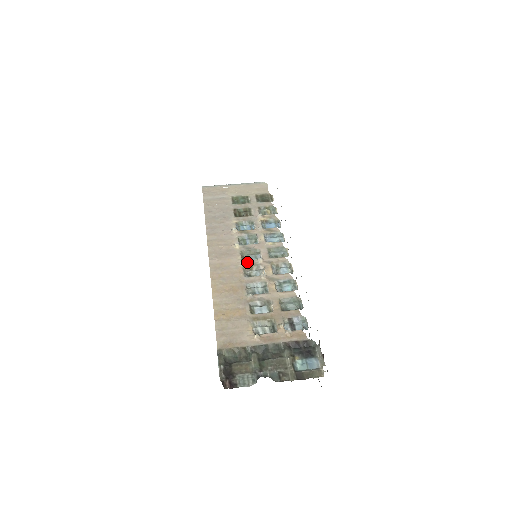
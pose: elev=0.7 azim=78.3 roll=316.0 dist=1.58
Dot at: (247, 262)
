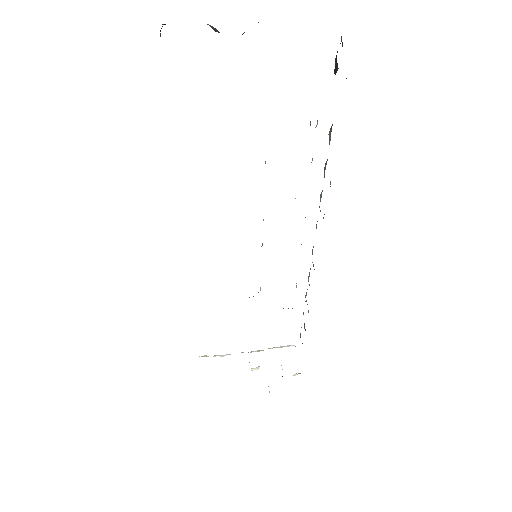
Dot at: occluded
